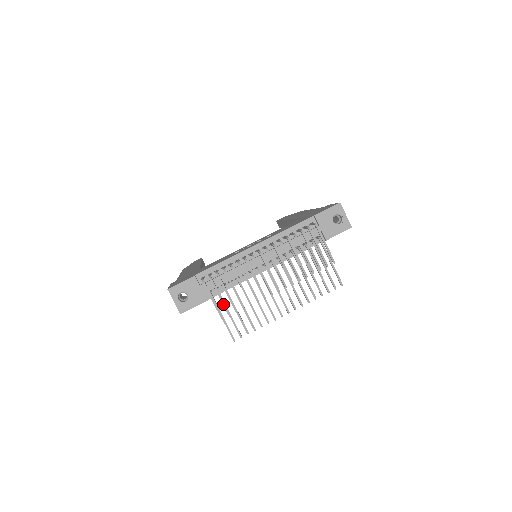
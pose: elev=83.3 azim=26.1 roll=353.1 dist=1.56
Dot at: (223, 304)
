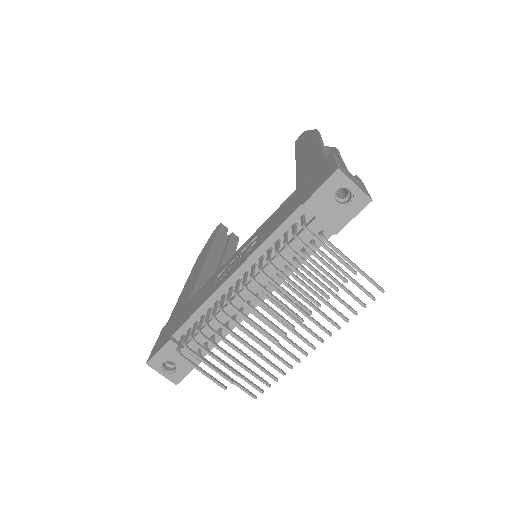
Dot at: (217, 372)
